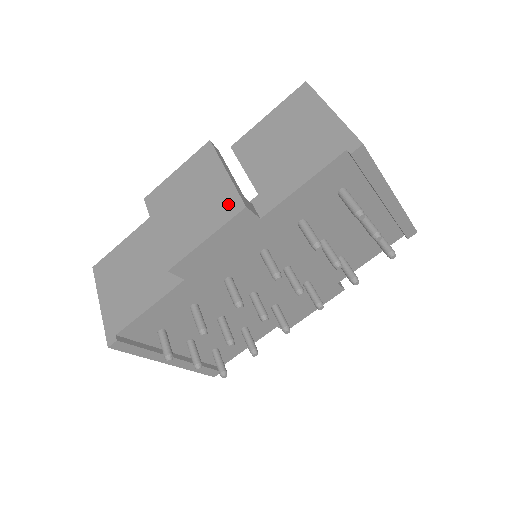
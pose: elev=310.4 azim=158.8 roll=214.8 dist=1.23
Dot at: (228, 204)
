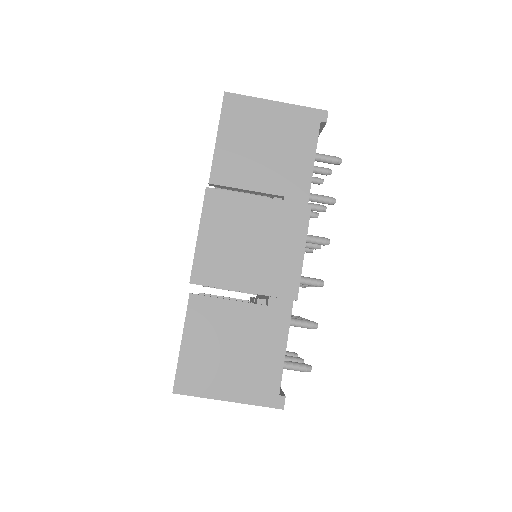
Dot at: (293, 216)
